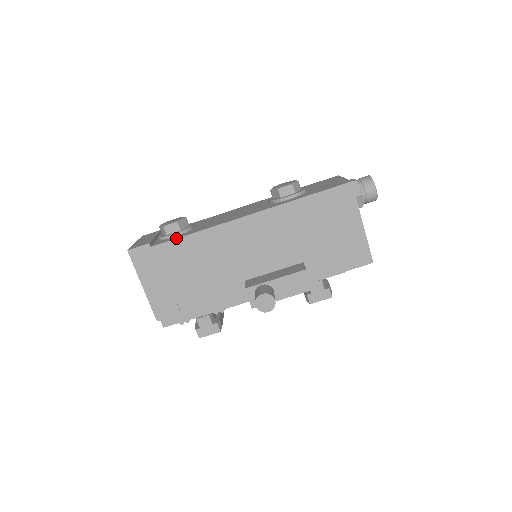
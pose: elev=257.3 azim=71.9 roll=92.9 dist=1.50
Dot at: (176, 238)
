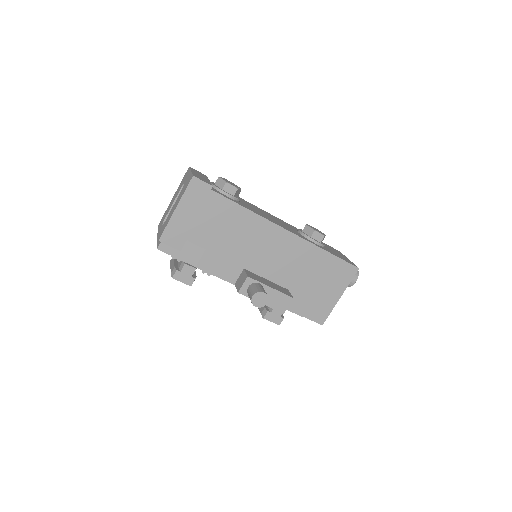
Dot at: occluded
